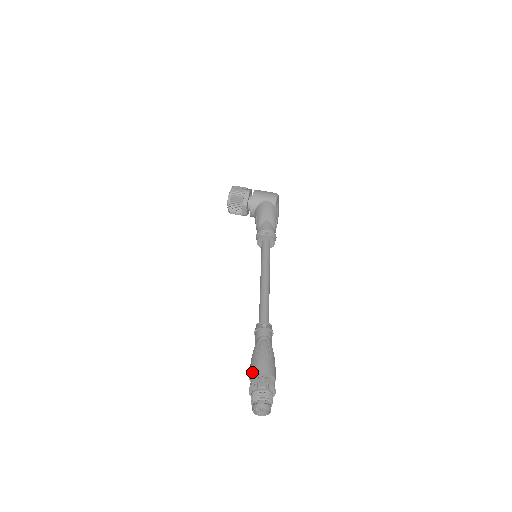
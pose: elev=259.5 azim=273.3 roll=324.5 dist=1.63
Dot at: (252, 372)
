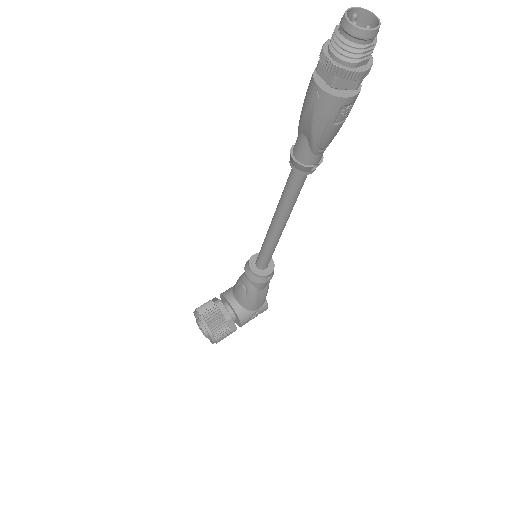
Dot at: (310, 80)
